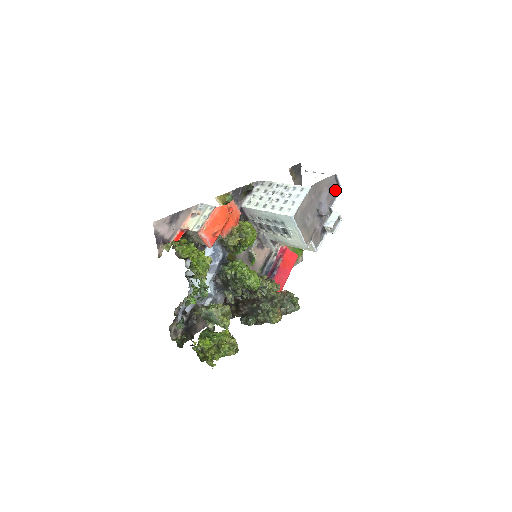
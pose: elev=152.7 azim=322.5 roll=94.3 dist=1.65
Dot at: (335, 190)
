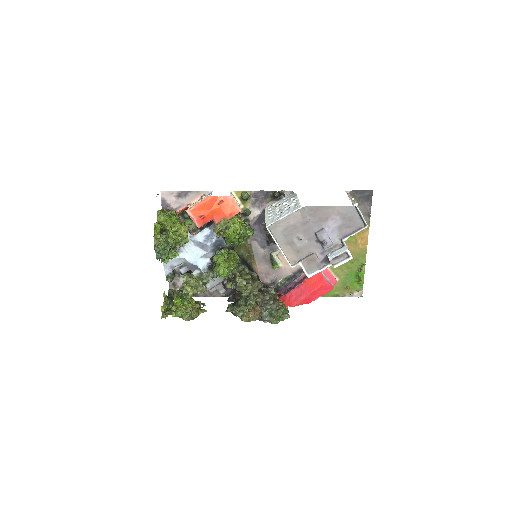
Dot at: (357, 224)
